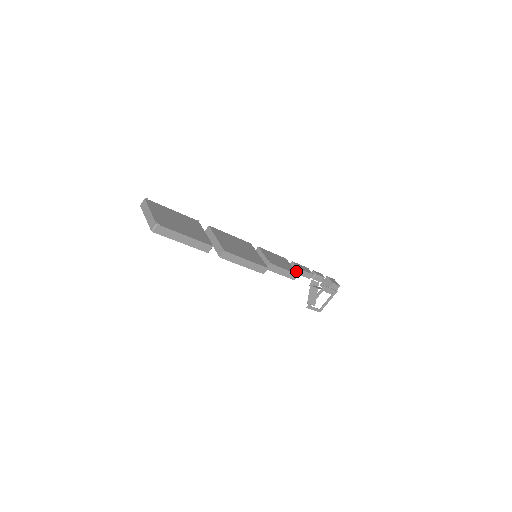
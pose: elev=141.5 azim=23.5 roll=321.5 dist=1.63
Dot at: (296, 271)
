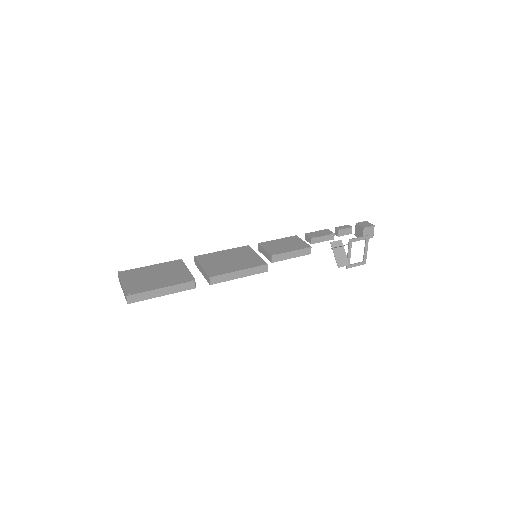
Dot at: (312, 242)
